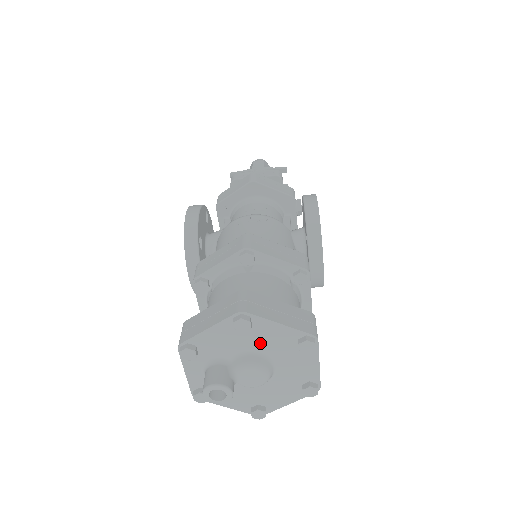
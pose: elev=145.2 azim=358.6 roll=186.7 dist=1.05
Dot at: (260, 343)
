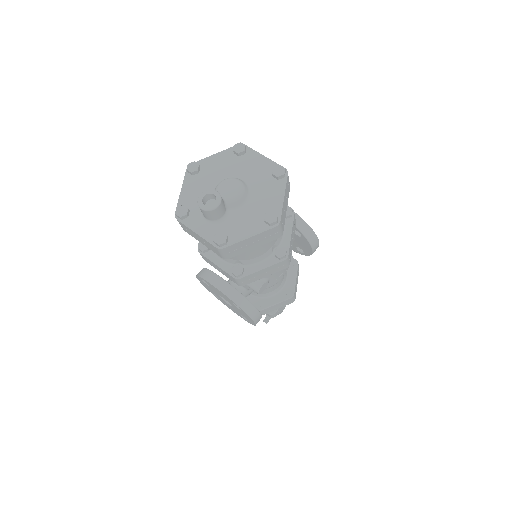
Dot at: (217, 174)
